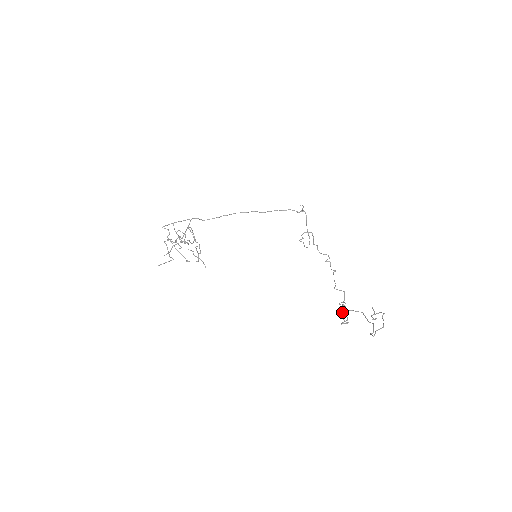
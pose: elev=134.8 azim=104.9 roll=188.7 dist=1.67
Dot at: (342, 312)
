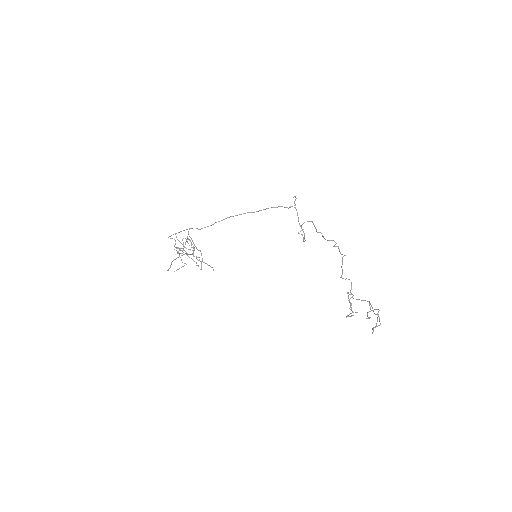
Dot at: occluded
